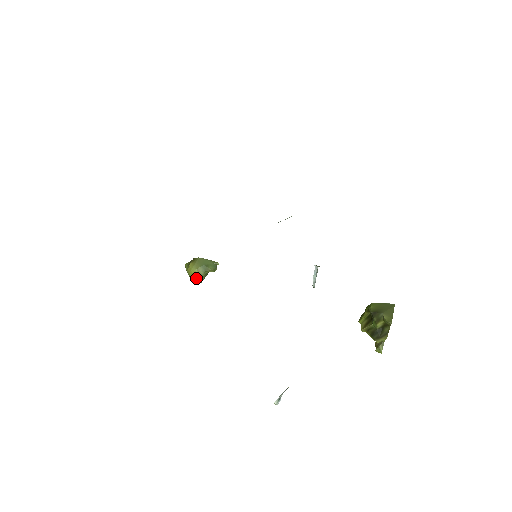
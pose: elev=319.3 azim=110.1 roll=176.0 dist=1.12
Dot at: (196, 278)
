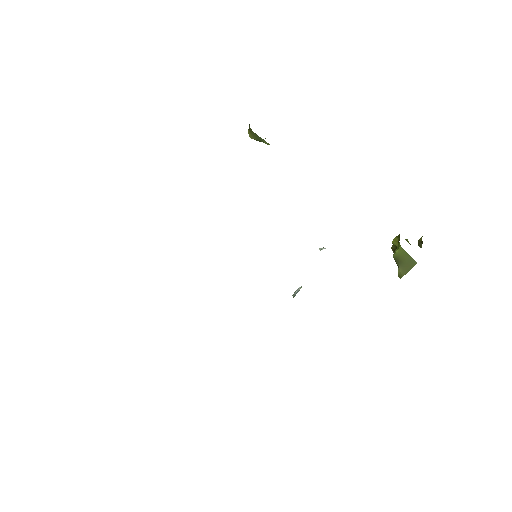
Dot at: occluded
